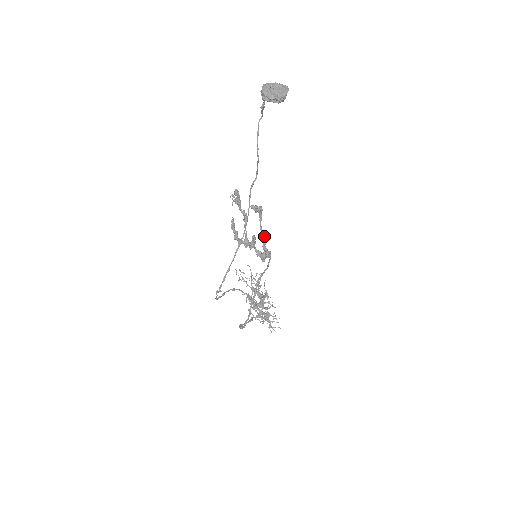
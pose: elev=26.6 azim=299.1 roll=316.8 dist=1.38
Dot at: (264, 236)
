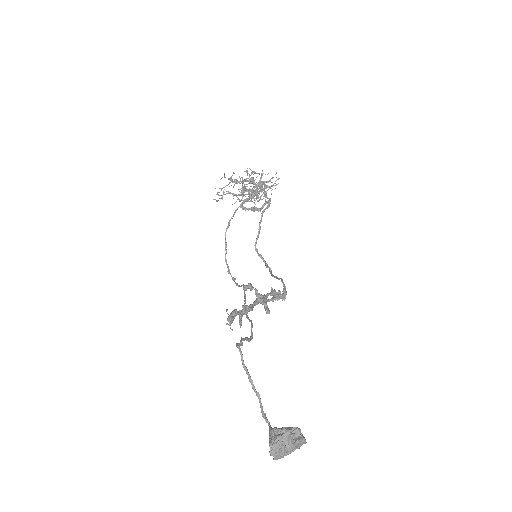
Dot at: (273, 294)
